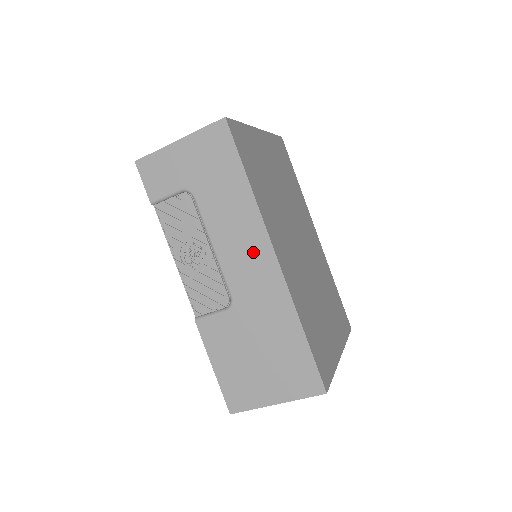
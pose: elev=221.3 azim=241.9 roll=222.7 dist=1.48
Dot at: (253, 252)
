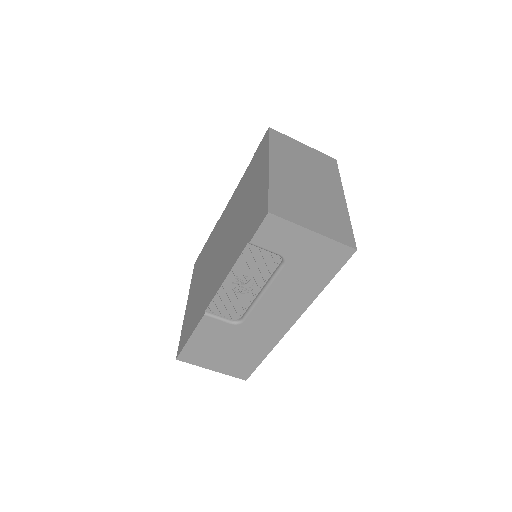
Dot at: (284, 314)
